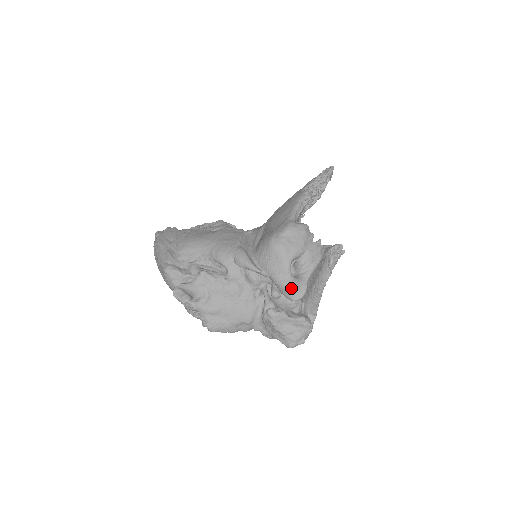
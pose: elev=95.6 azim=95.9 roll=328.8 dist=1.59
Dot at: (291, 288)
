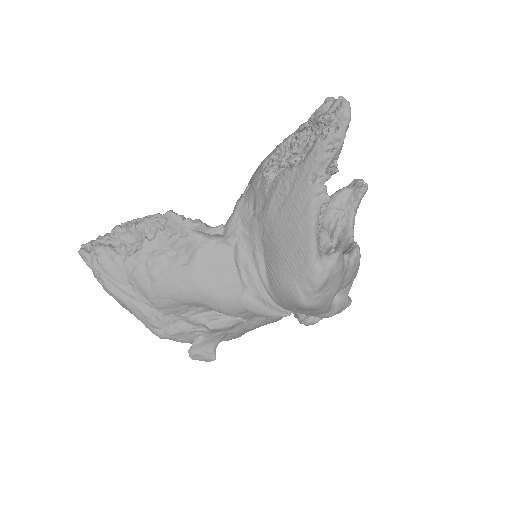
Dot at: occluded
